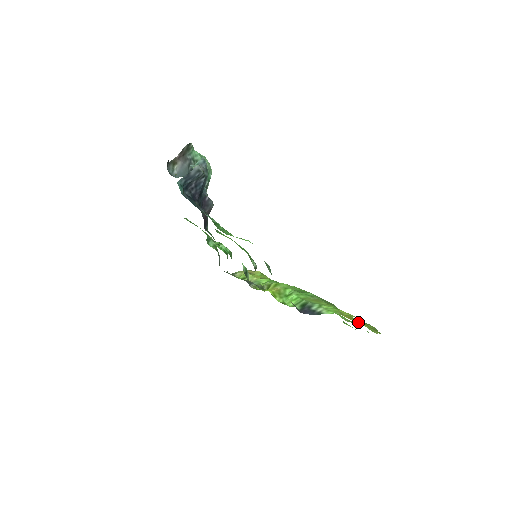
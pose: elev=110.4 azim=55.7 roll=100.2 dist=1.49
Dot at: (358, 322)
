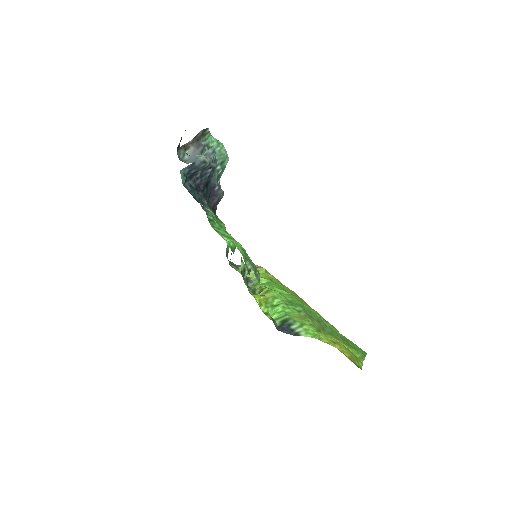
Dot at: (340, 349)
